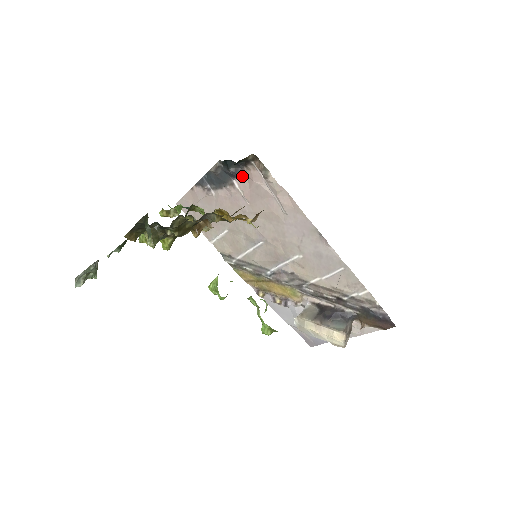
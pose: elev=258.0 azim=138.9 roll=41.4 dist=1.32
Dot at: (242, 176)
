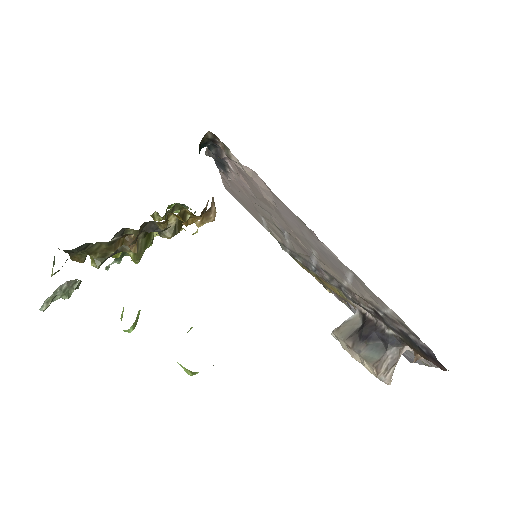
Dot at: occluded
